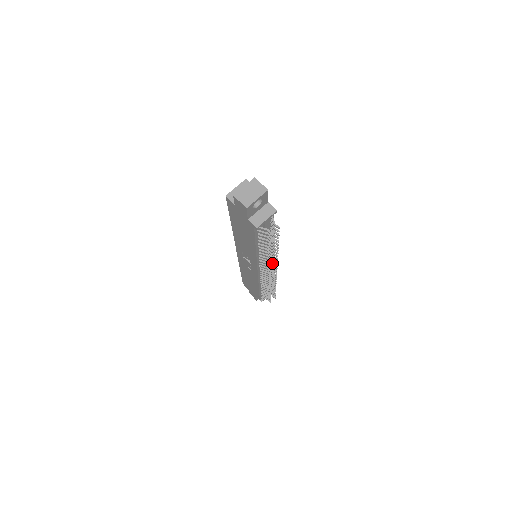
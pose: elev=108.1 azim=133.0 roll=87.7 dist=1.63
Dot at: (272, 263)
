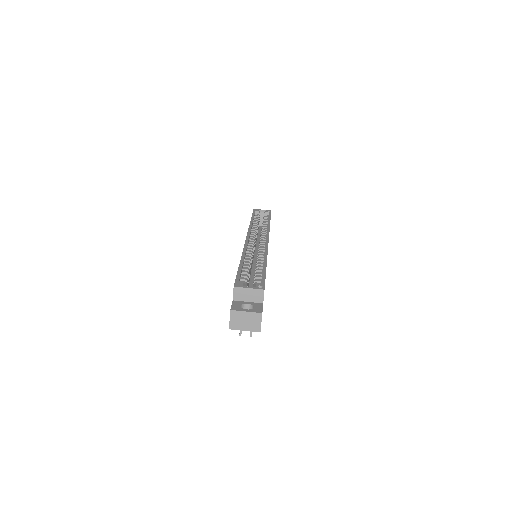
Dot at: occluded
